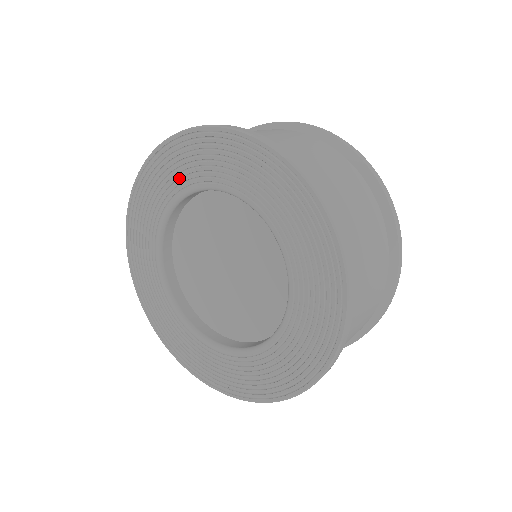
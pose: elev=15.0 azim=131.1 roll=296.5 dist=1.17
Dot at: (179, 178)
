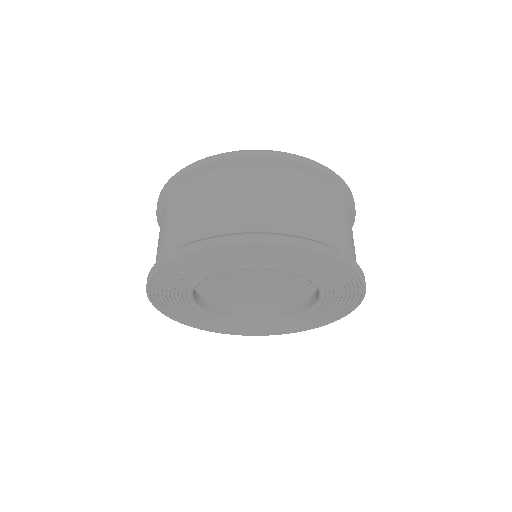
Dot at: (247, 262)
